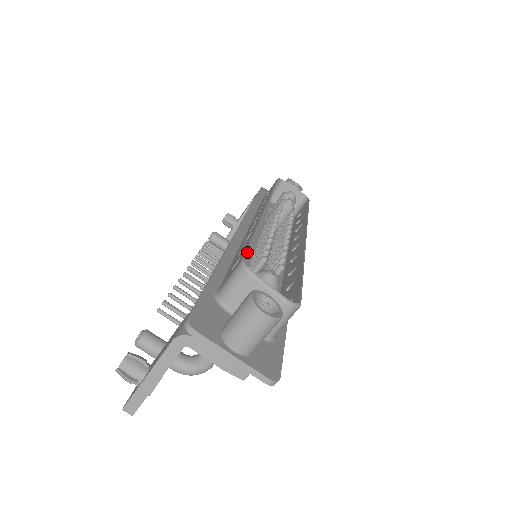
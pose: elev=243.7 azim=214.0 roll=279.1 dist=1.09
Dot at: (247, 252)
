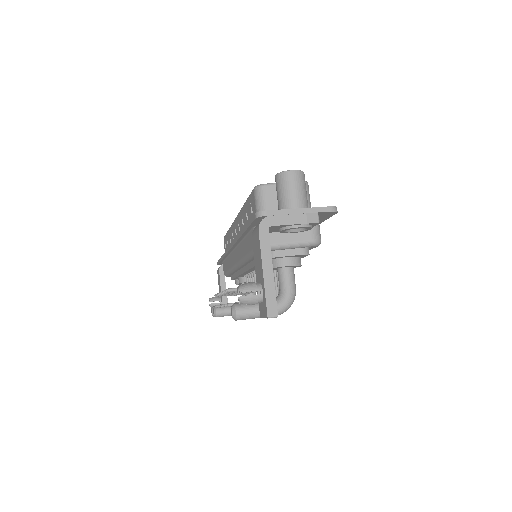
Dot at: occluded
